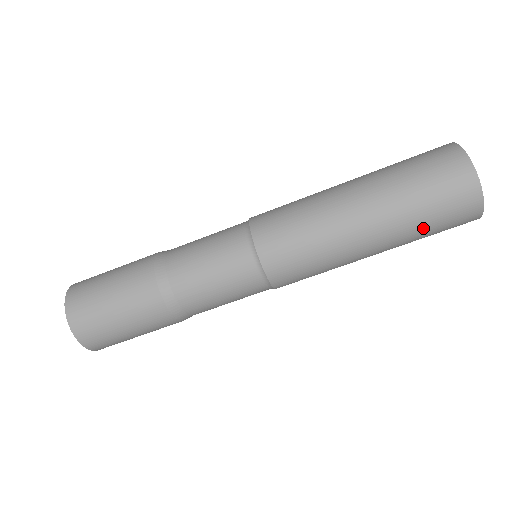
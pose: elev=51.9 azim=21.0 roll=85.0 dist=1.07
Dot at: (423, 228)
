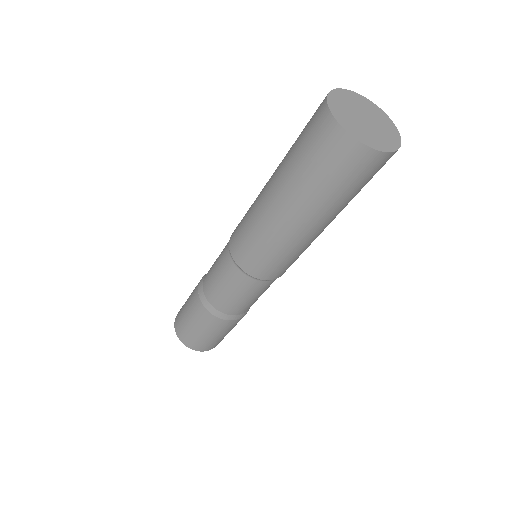
Dot at: (351, 195)
